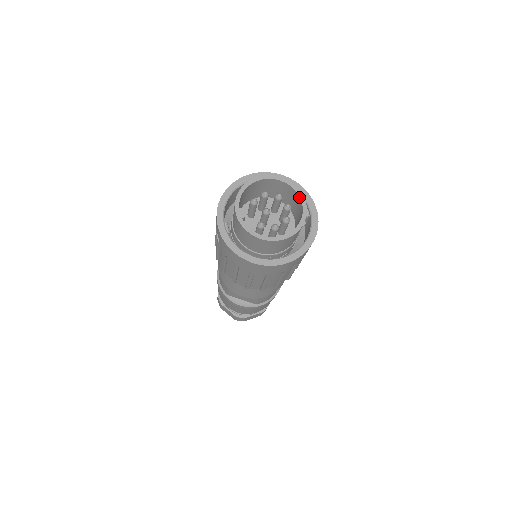
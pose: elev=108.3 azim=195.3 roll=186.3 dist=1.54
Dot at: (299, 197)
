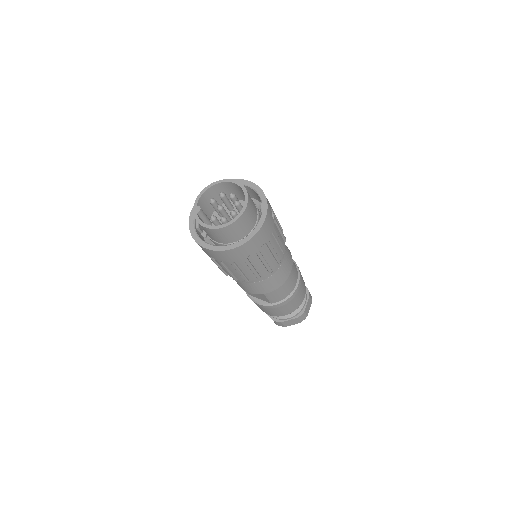
Dot at: (244, 194)
